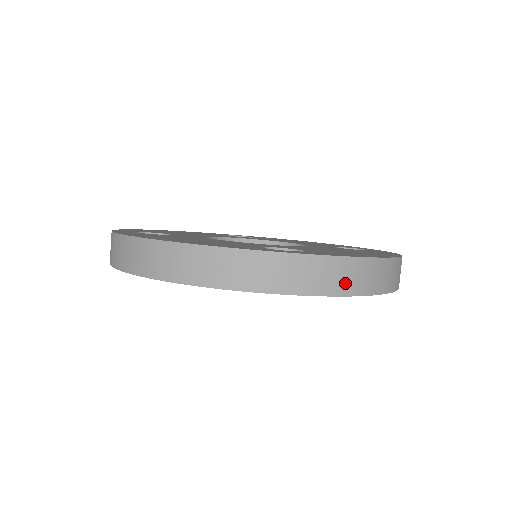
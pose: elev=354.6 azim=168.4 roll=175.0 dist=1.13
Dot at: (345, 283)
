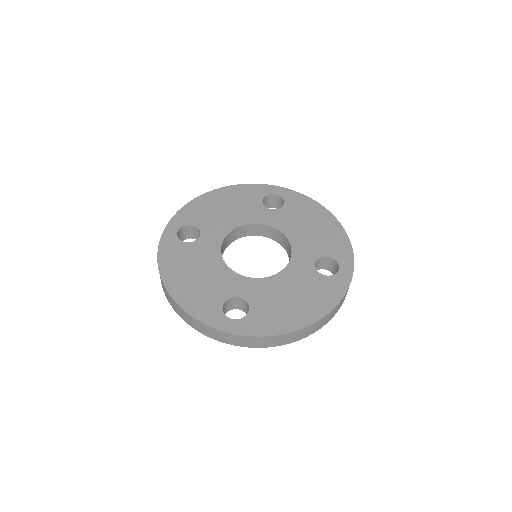
Dot at: (259, 344)
